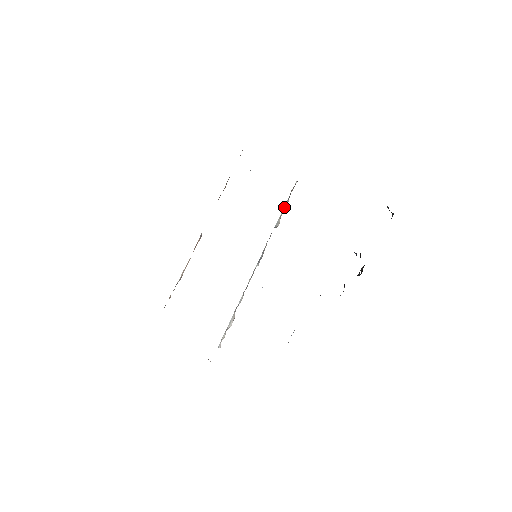
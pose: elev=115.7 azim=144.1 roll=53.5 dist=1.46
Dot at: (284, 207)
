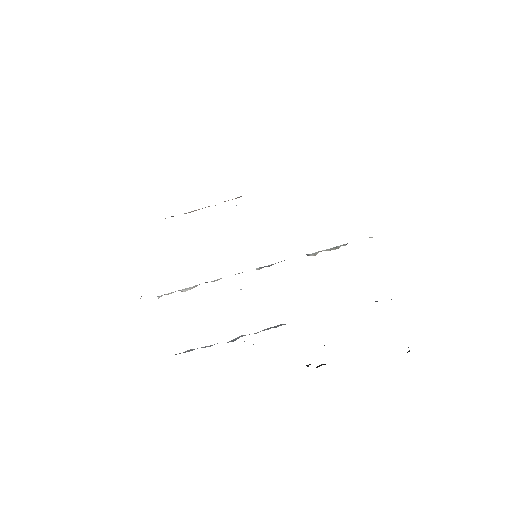
Dot at: (335, 247)
